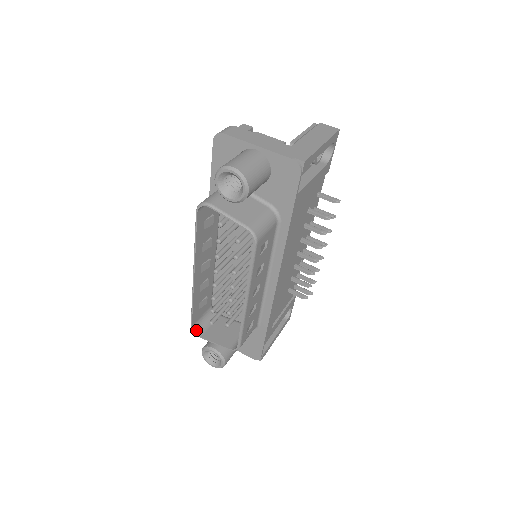
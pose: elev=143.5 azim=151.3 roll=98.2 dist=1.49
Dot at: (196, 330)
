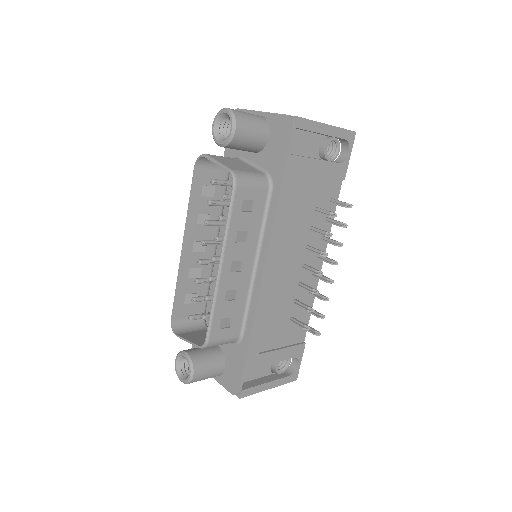
Dot at: (175, 328)
